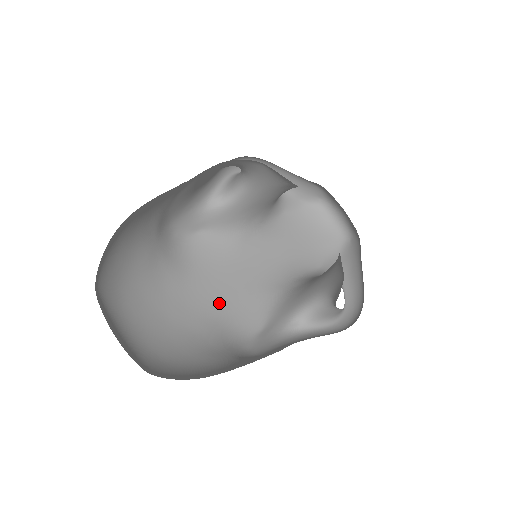
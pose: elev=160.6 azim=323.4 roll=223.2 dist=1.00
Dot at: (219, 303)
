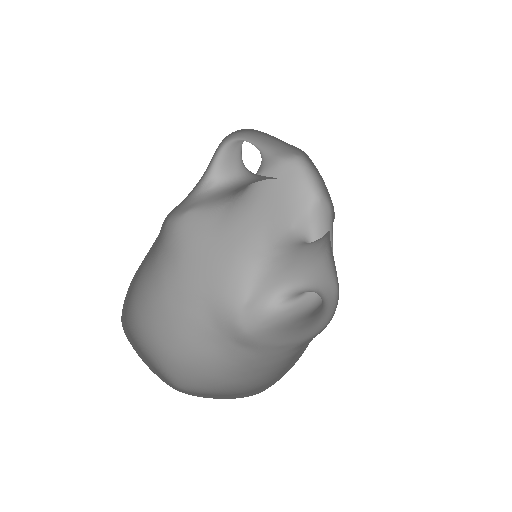
Dot at: (208, 280)
